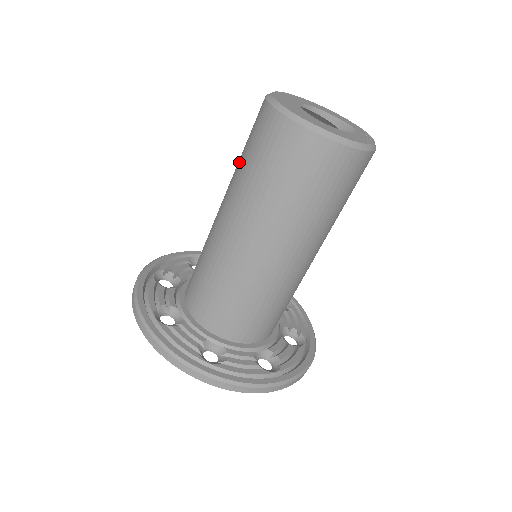
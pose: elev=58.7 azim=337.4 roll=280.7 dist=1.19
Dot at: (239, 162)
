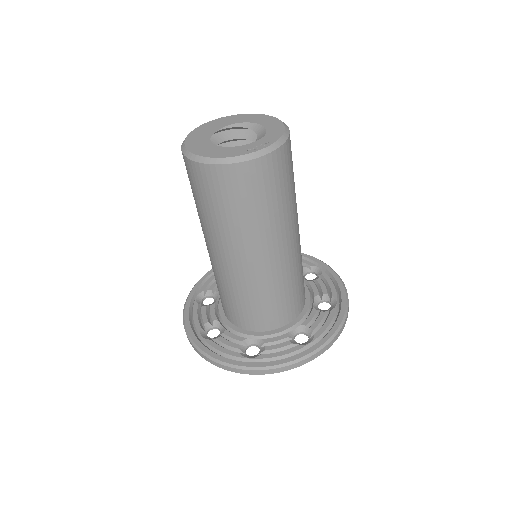
Dot at: occluded
